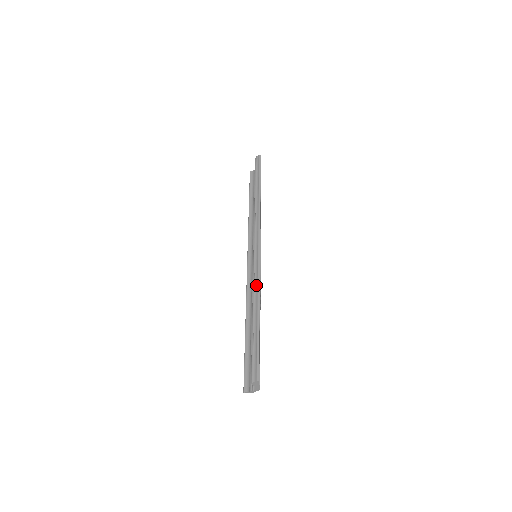
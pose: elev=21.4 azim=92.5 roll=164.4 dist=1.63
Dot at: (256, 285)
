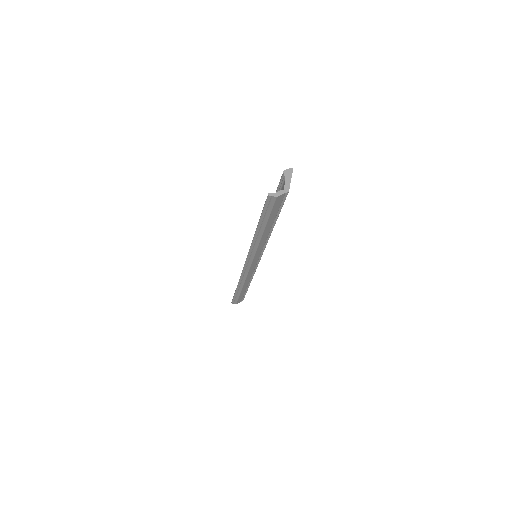
Dot at: occluded
